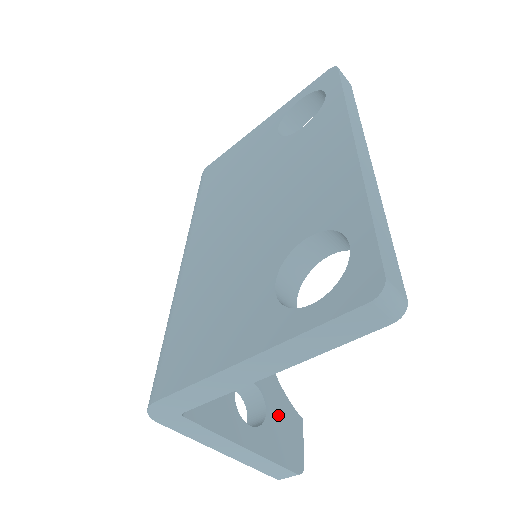
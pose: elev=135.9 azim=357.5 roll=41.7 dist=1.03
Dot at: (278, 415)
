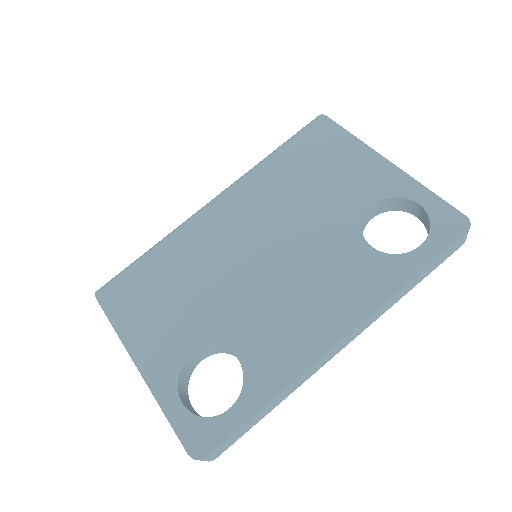
Dot at: occluded
